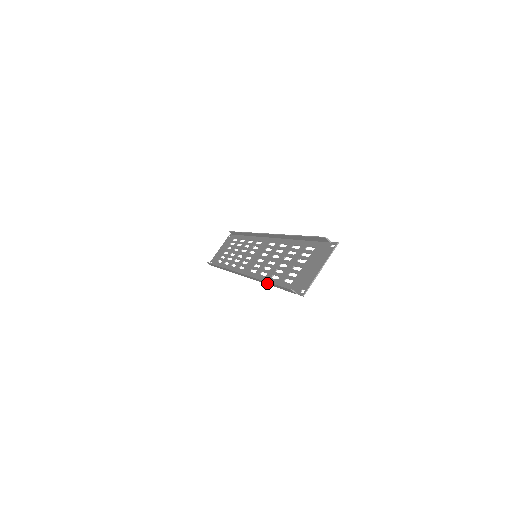
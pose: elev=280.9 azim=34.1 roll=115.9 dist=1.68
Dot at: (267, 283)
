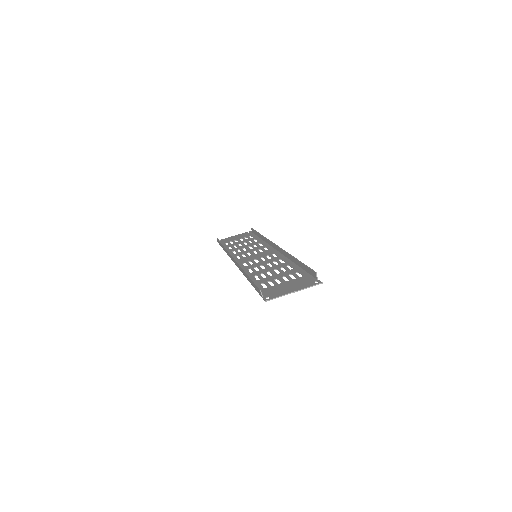
Dot at: (247, 277)
